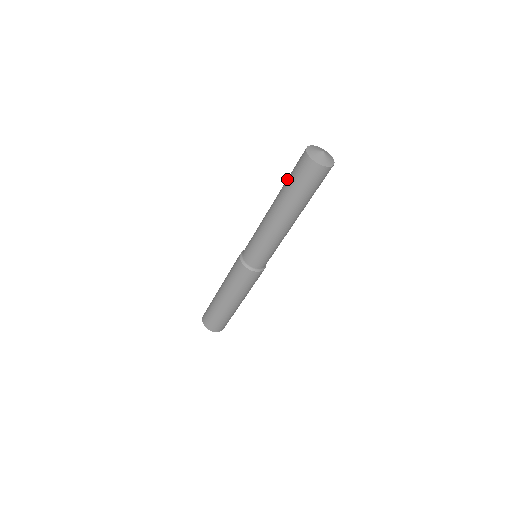
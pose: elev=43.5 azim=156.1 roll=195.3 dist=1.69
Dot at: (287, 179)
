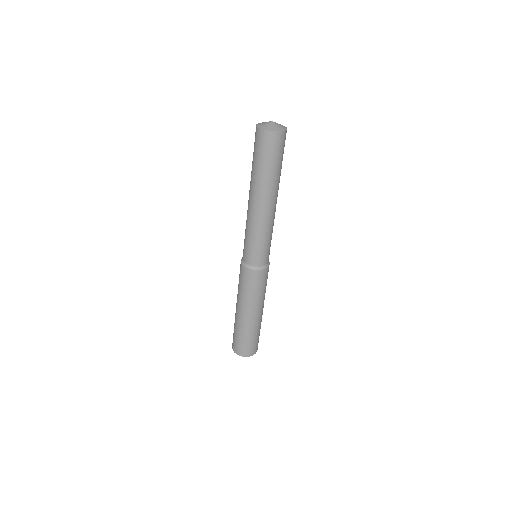
Dot at: (252, 164)
